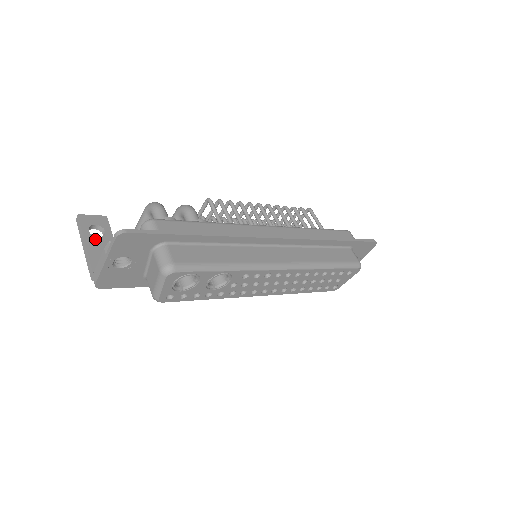
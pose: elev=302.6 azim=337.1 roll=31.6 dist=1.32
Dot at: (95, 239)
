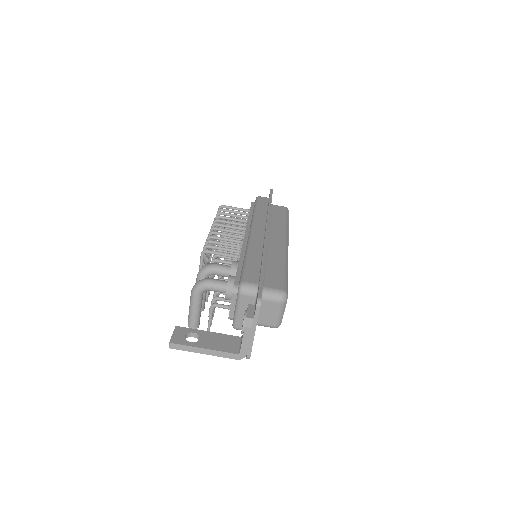
Dot at: (202, 341)
